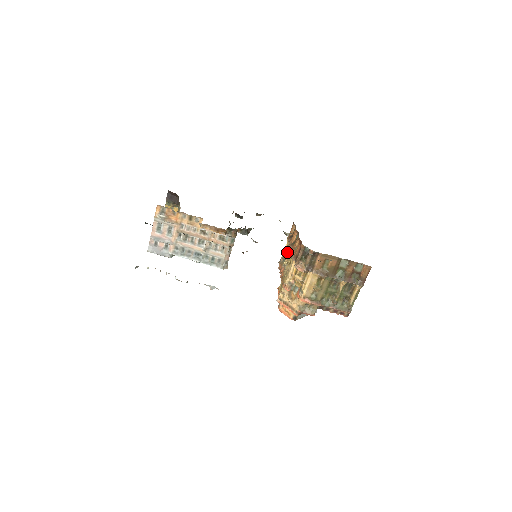
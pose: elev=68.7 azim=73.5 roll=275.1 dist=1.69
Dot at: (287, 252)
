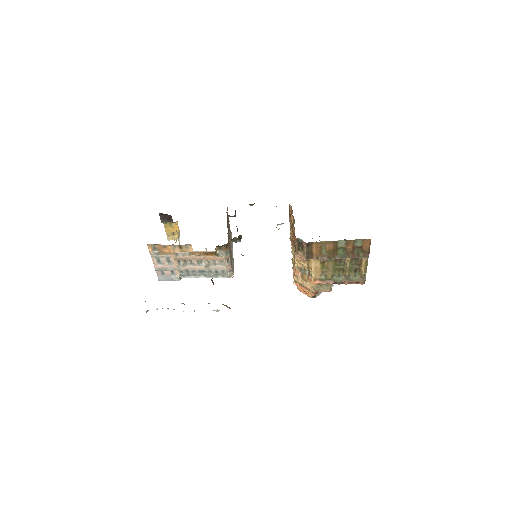
Dot at: occluded
